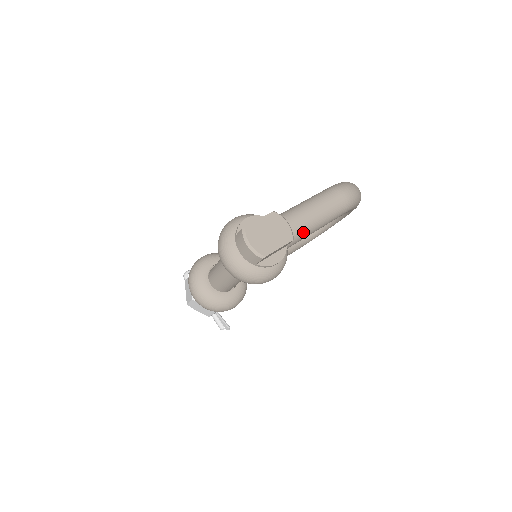
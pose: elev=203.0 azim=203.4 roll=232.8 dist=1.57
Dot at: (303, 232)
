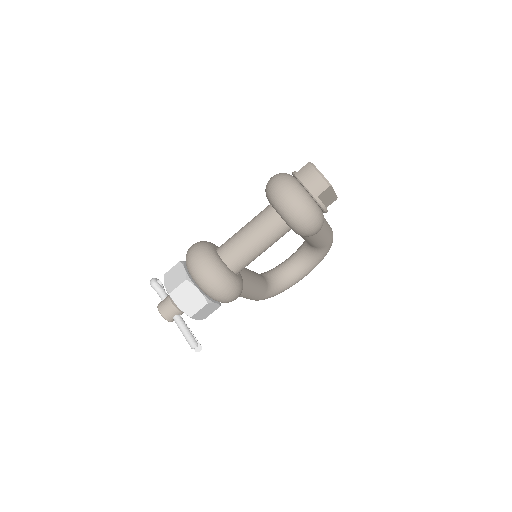
Dot at: occluded
